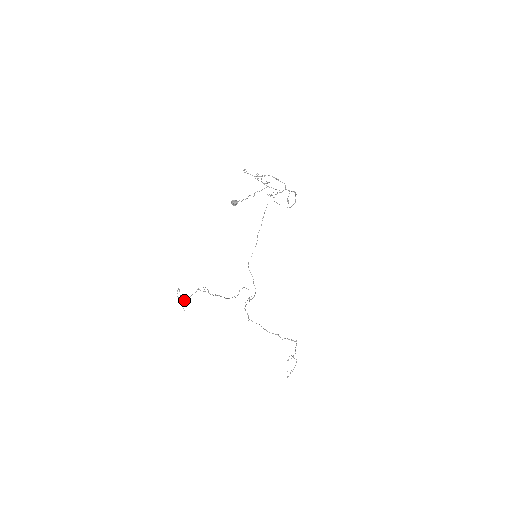
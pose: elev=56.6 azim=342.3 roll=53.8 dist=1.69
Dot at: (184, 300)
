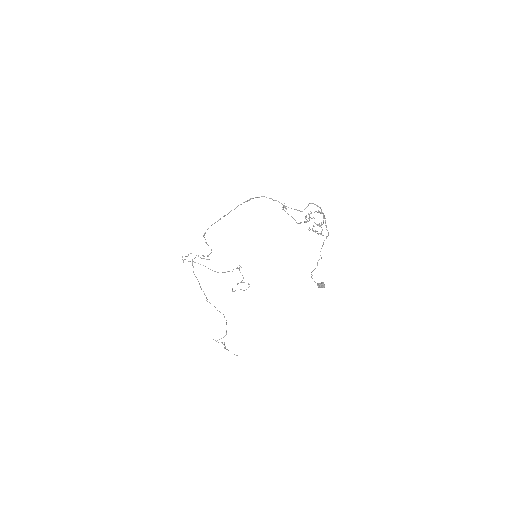
Dot at: occluded
